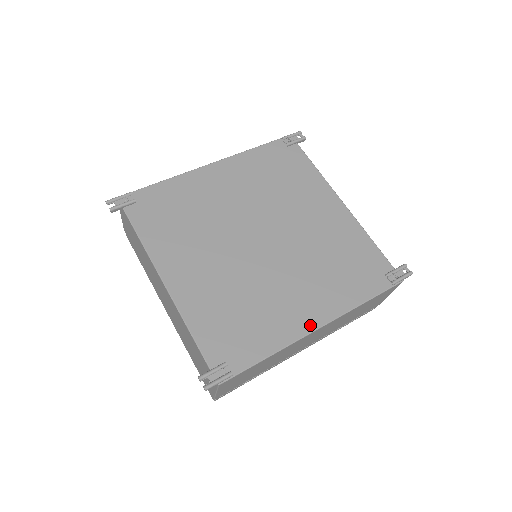
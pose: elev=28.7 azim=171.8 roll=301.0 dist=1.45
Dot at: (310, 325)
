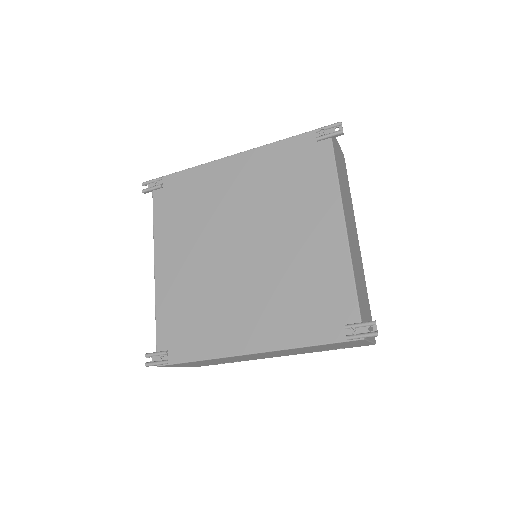
Dot at: (244, 348)
